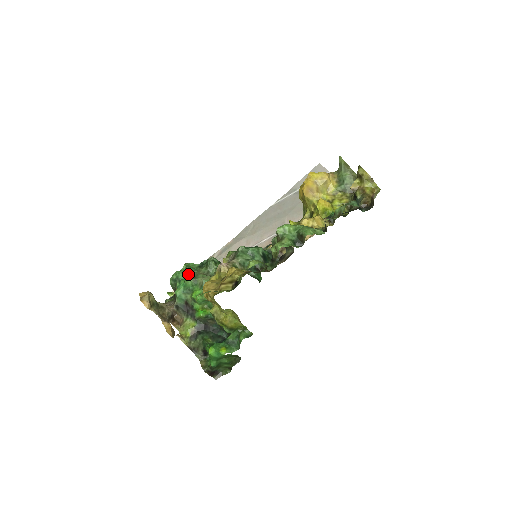
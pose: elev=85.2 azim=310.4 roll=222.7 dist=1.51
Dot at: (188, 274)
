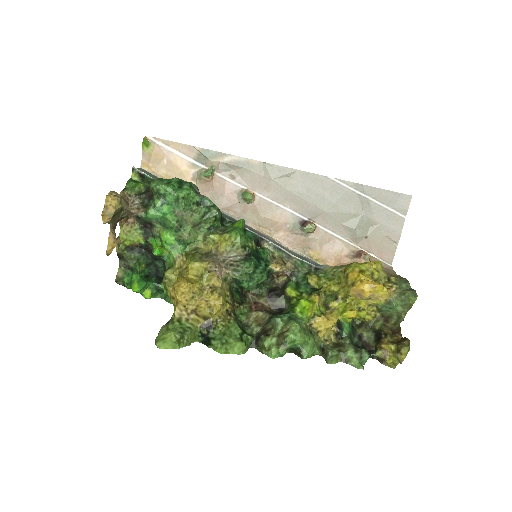
Dot at: (178, 206)
